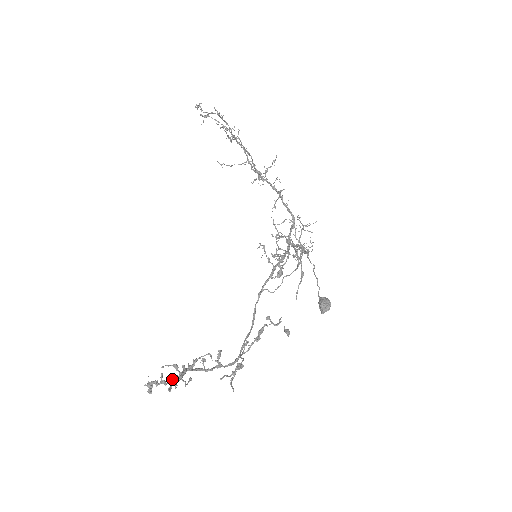
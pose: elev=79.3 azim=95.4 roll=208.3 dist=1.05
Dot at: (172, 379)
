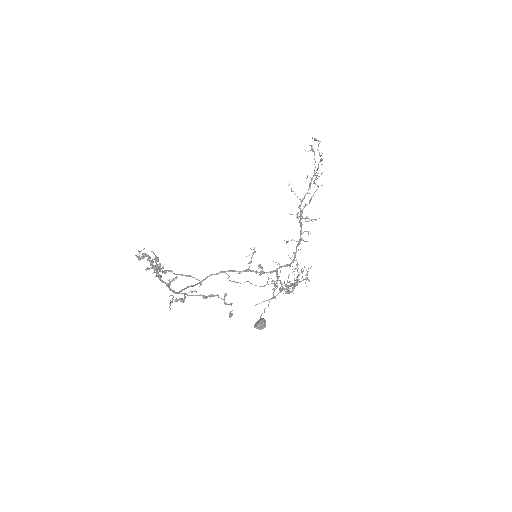
Dot at: (154, 265)
